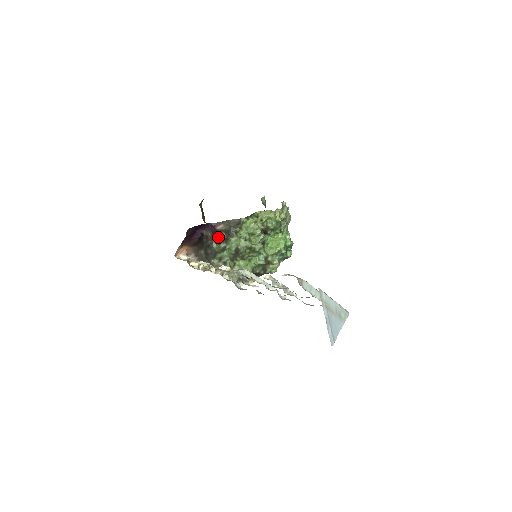
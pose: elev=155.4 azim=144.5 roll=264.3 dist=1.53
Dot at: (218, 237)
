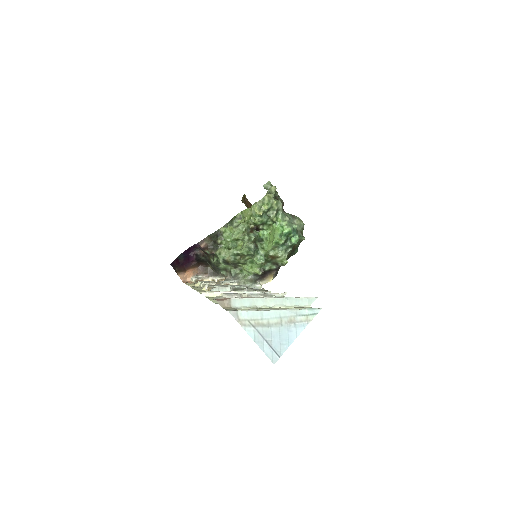
Dot at: occluded
